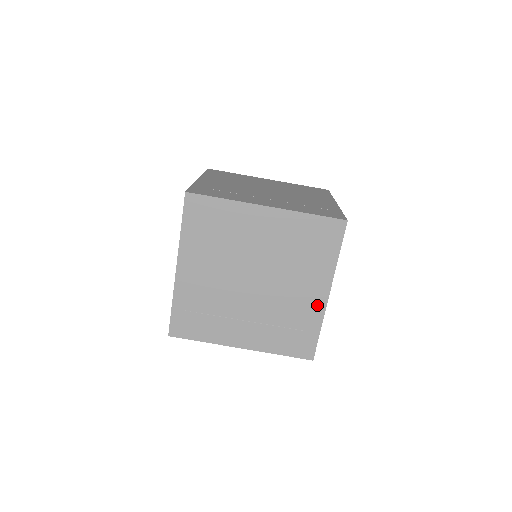
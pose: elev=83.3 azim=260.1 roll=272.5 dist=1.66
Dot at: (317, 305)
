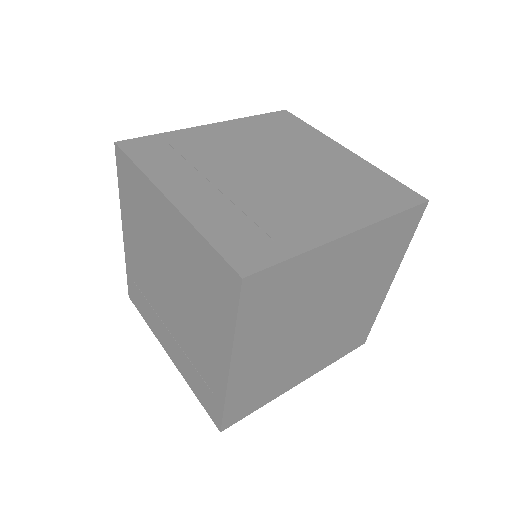
Dot at: (322, 231)
